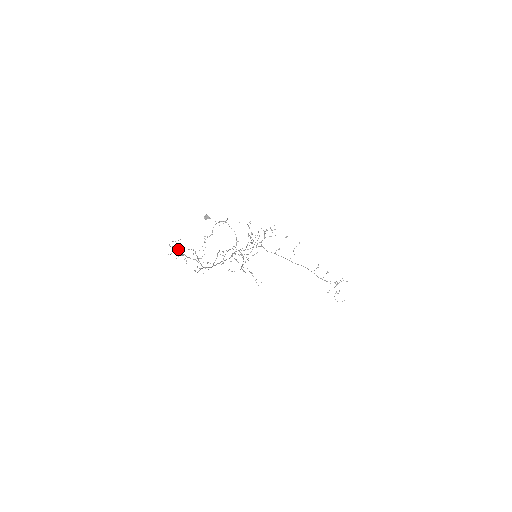
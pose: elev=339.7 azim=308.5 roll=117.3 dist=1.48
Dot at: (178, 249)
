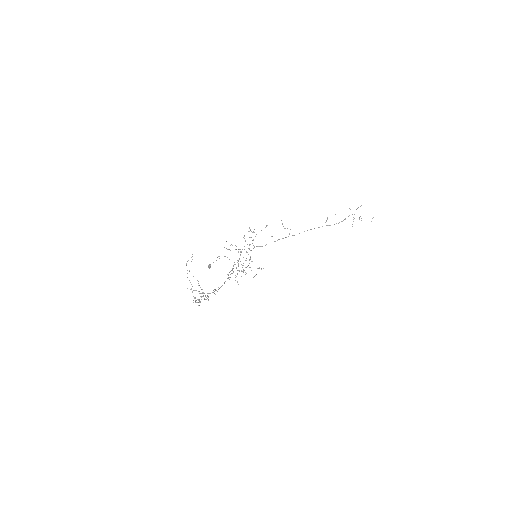
Dot at: (199, 299)
